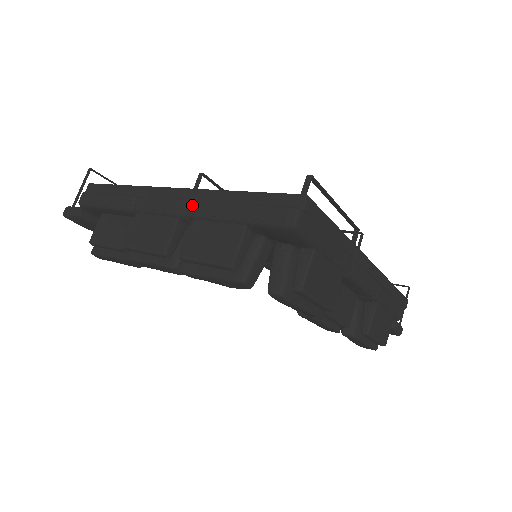
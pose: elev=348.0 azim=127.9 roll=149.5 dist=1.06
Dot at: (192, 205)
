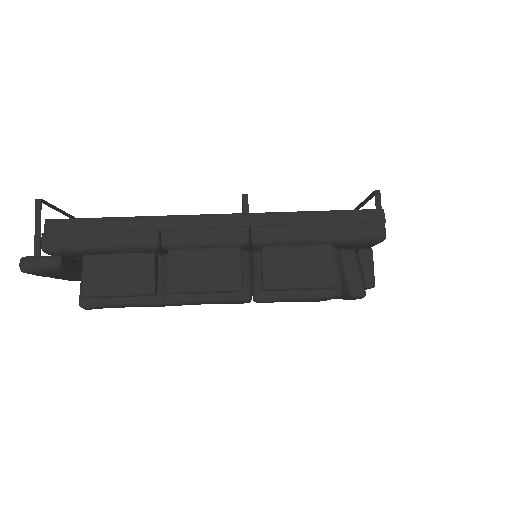
Dot at: (256, 232)
